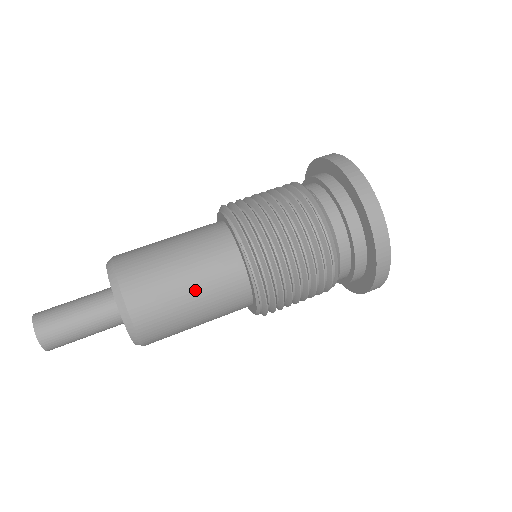
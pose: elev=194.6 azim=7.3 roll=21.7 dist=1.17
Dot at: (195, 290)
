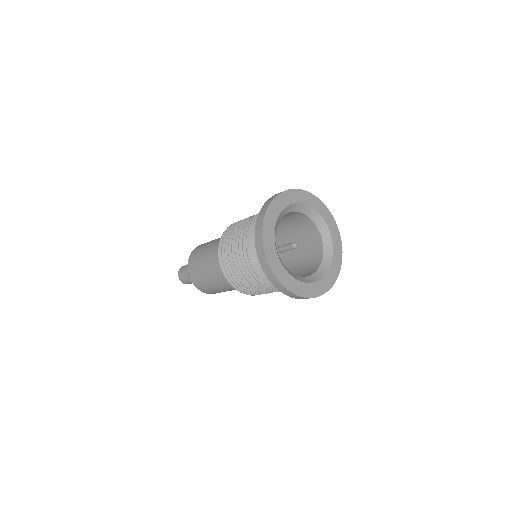
Dot at: (208, 272)
